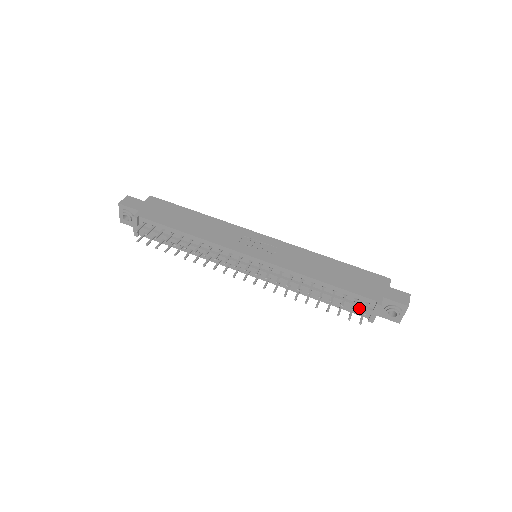
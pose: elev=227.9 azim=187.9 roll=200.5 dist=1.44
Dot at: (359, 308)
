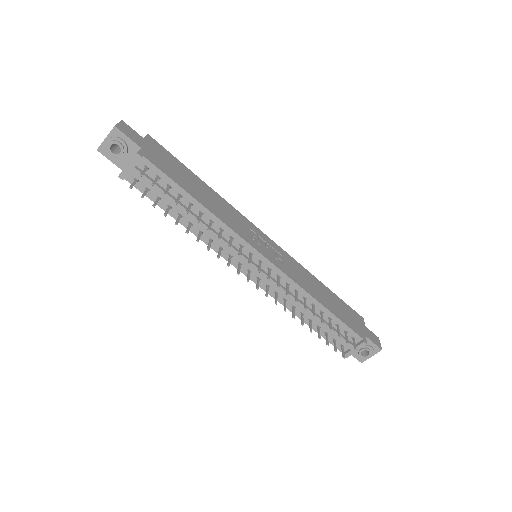
Dot at: (344, 341)
